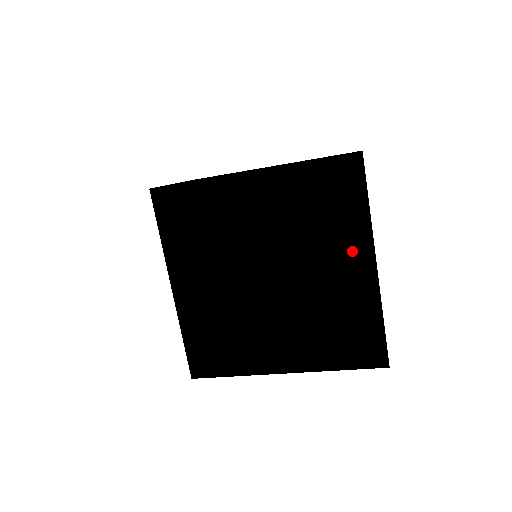
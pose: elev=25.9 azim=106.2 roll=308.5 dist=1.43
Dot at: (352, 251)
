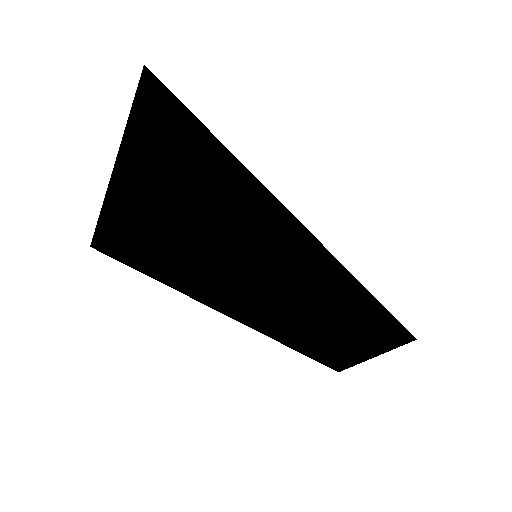
Dot at: occluded
